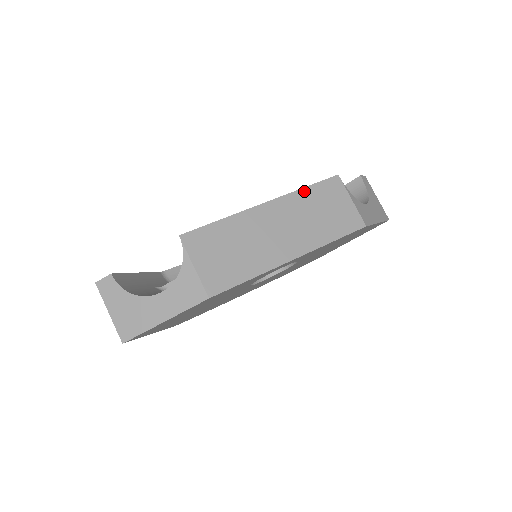
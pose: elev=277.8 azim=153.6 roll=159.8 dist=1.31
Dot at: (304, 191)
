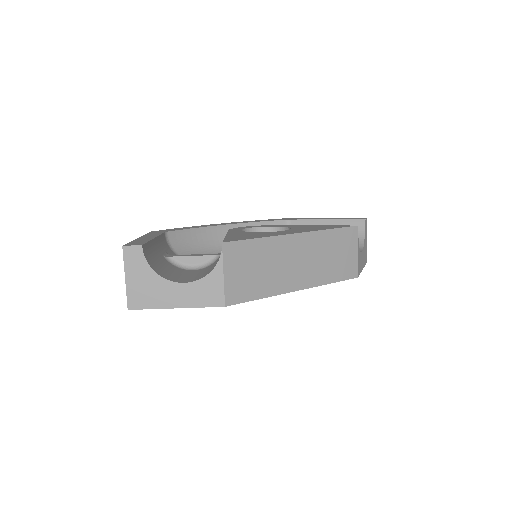
Dot at: (329, 232)
